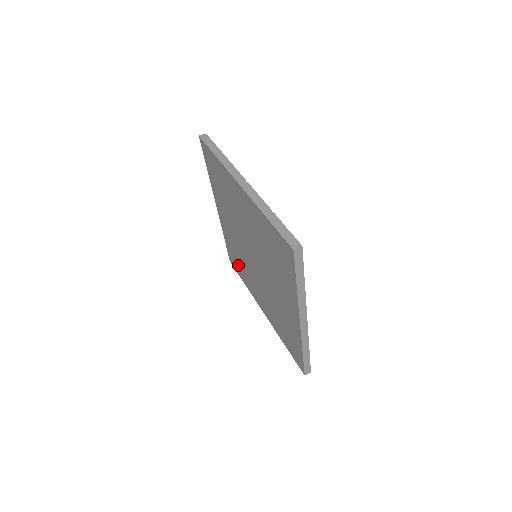
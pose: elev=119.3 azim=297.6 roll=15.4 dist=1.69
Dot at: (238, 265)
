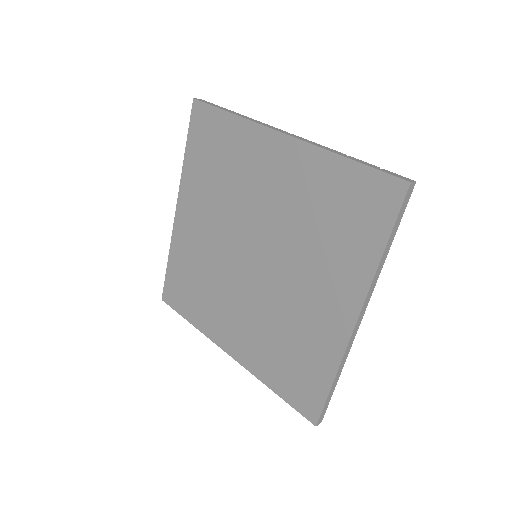
Dot at: (189, 294)
